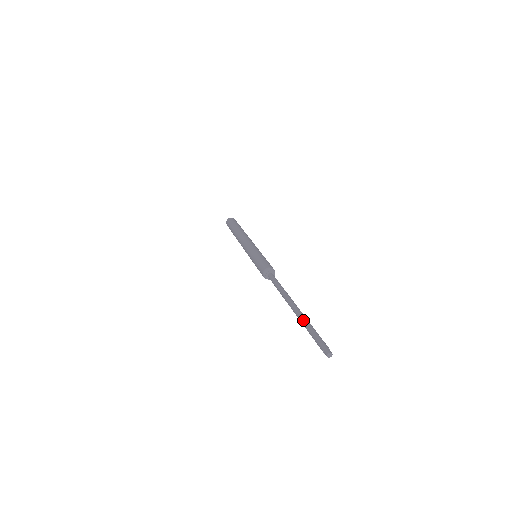
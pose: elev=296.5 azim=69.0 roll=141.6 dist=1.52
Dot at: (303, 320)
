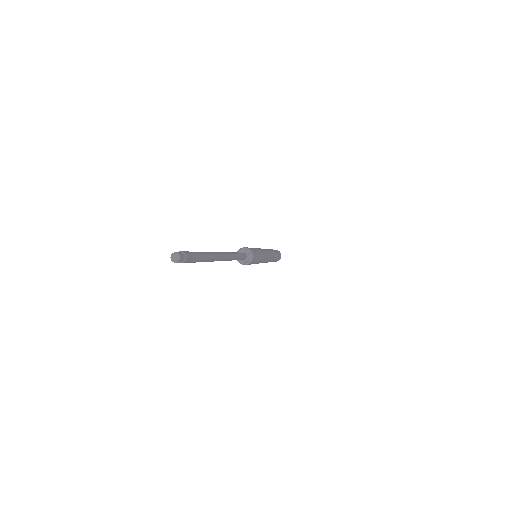
Dot at: occluded
